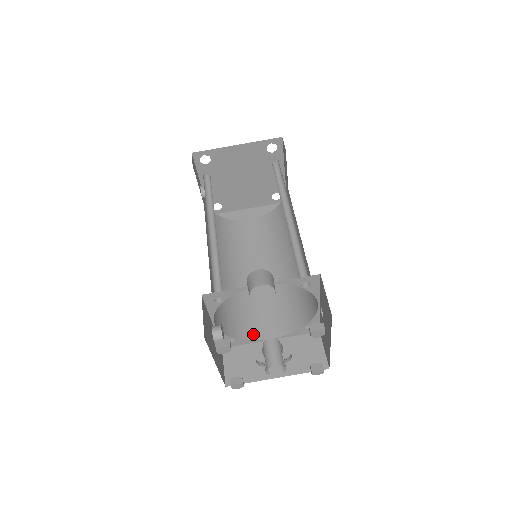
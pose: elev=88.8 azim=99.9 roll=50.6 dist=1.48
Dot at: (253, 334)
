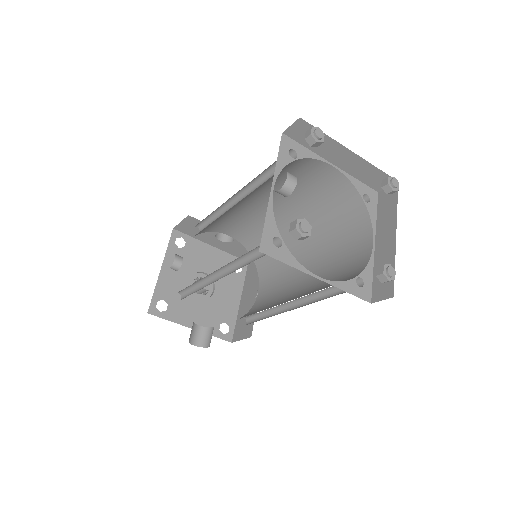
Dot at: (218, 230)
